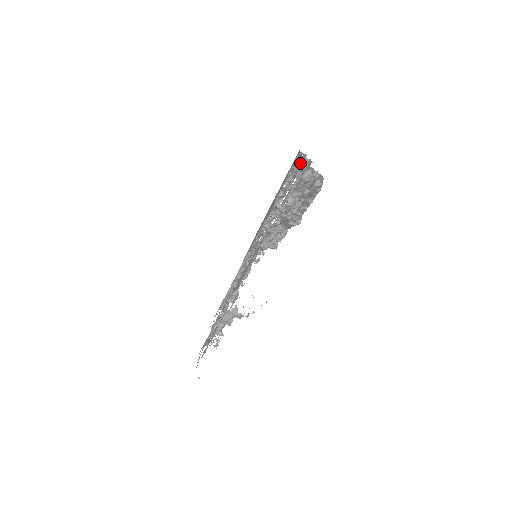
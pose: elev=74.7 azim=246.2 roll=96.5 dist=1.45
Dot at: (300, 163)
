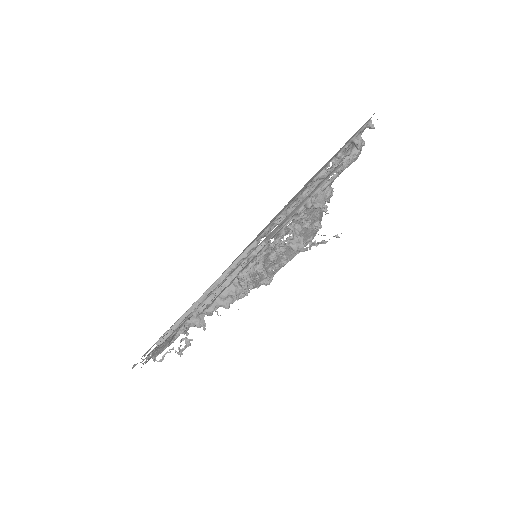
Dot at: (361, 138)
